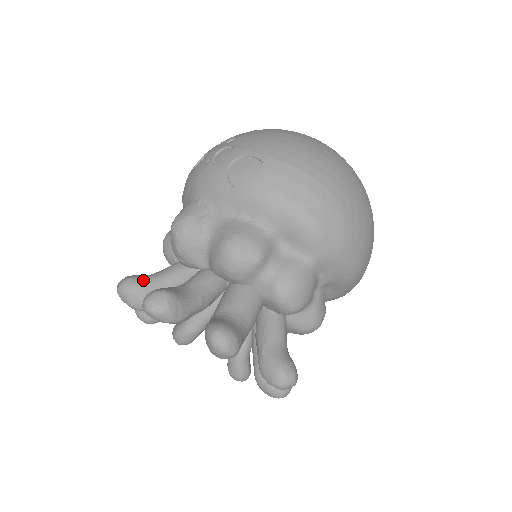
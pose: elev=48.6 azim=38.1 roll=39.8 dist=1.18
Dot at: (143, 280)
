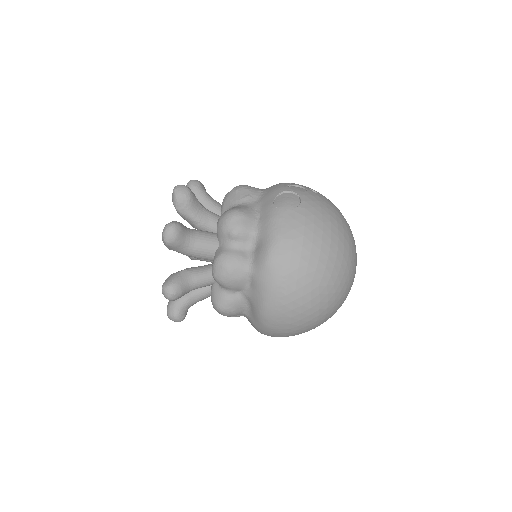
Dot at: (201, 190)
